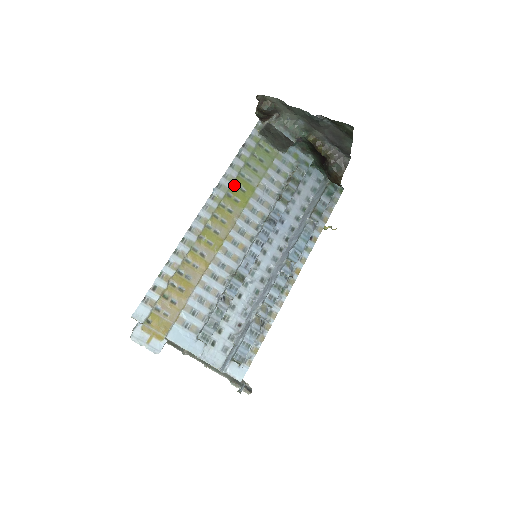
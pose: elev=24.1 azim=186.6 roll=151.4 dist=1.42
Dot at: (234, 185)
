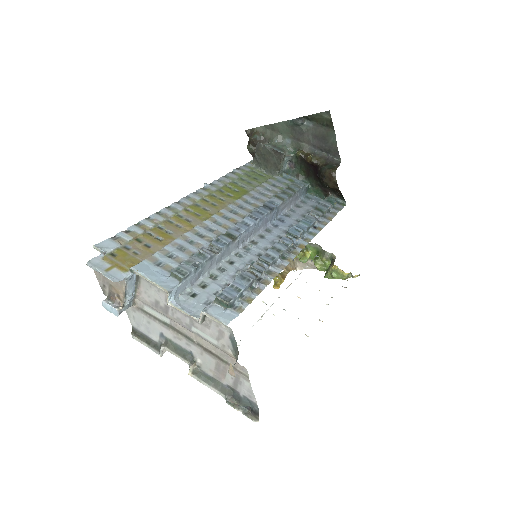
Dot at: (227, 187)
